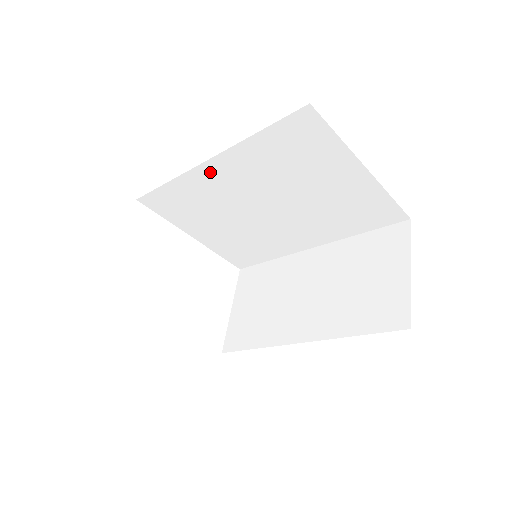
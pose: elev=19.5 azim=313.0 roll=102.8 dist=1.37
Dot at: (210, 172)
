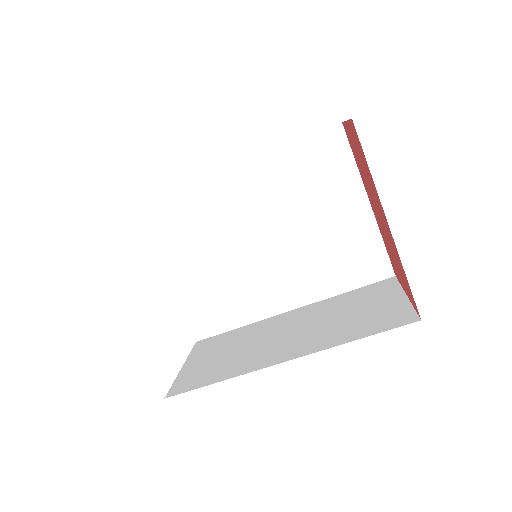
Dot at: (229, 183)
